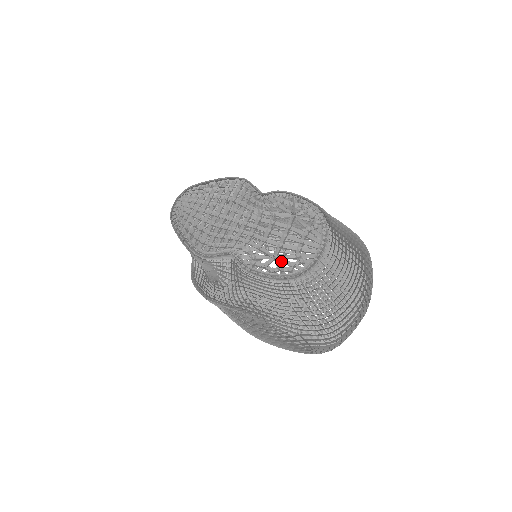
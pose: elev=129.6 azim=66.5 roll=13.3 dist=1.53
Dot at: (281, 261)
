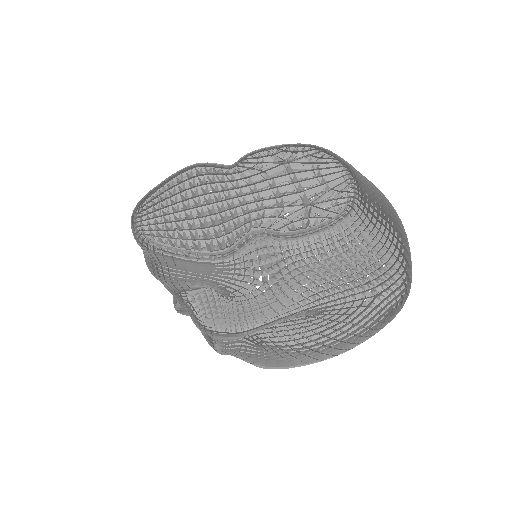
Dot at: (318, 207)
